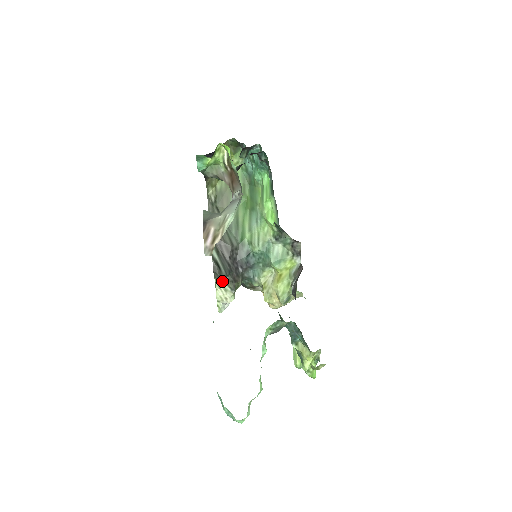
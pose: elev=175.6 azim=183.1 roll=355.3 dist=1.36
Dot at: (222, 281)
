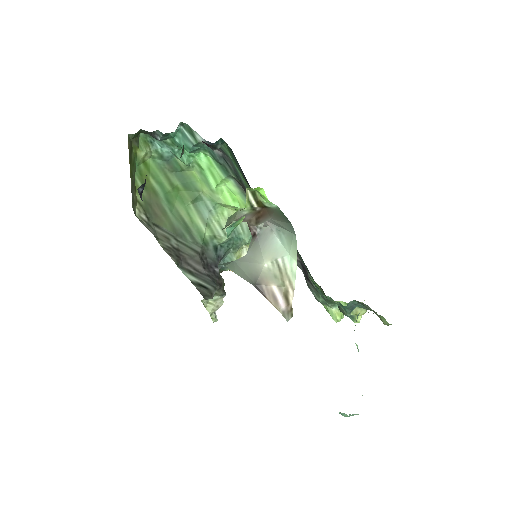
Dot at: occluded
